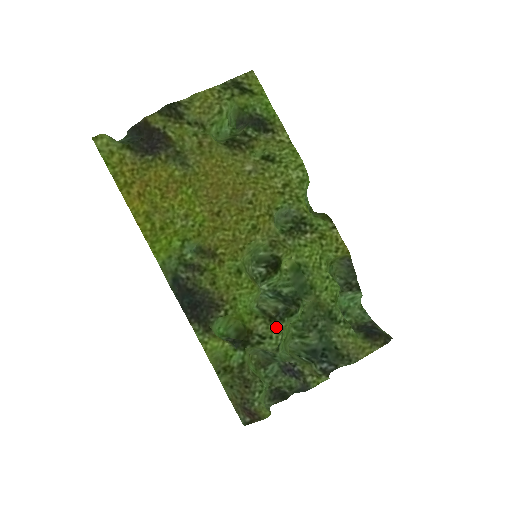
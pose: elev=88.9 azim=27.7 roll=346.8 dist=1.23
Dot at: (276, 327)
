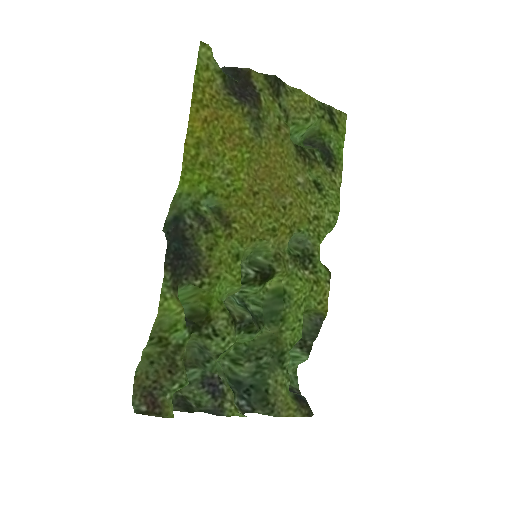
Dot at: (234, 332)
